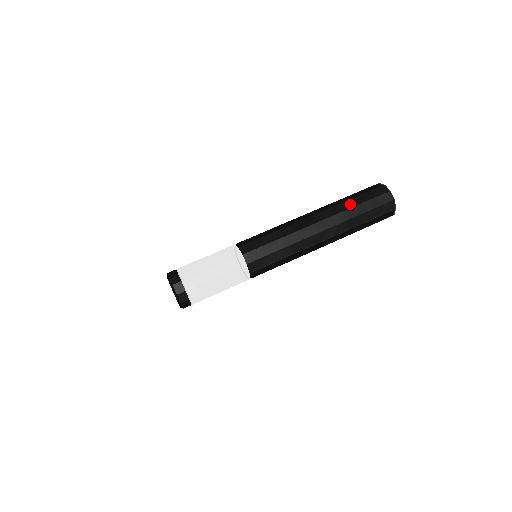
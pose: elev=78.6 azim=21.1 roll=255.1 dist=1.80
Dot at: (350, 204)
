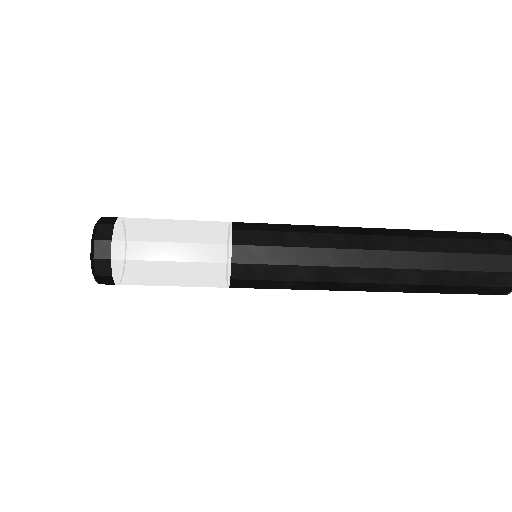
Dot at: (449, 262)
